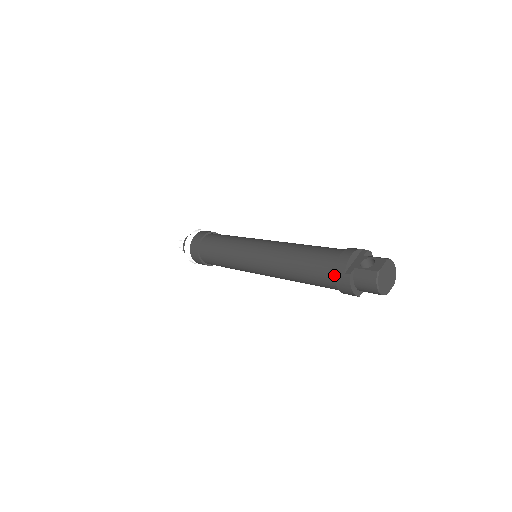
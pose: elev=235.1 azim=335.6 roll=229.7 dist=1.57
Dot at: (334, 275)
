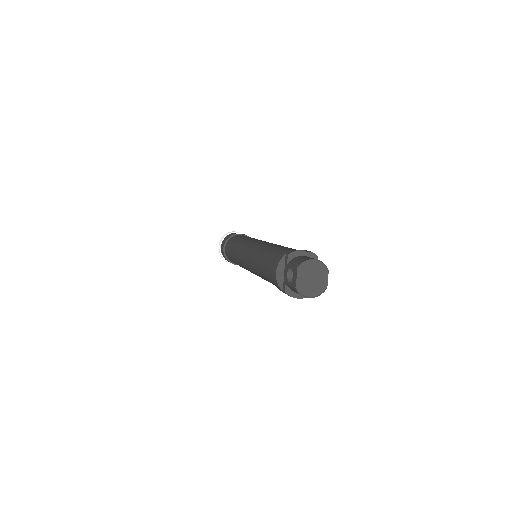
Dot at: occluded
